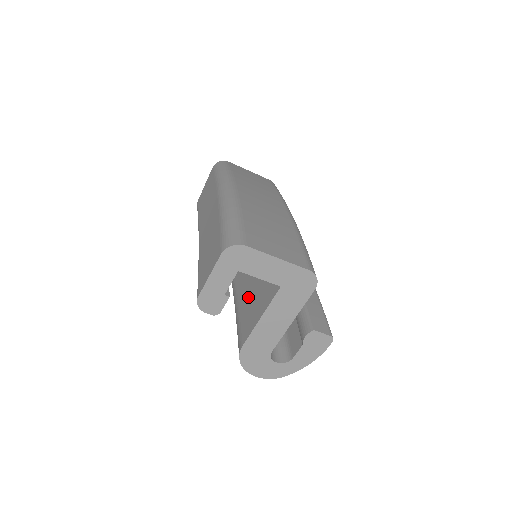
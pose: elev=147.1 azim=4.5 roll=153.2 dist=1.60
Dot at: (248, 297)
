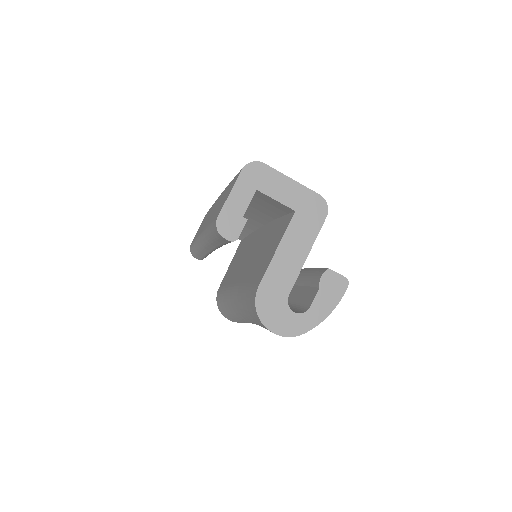
Dot at: (256, 264)
